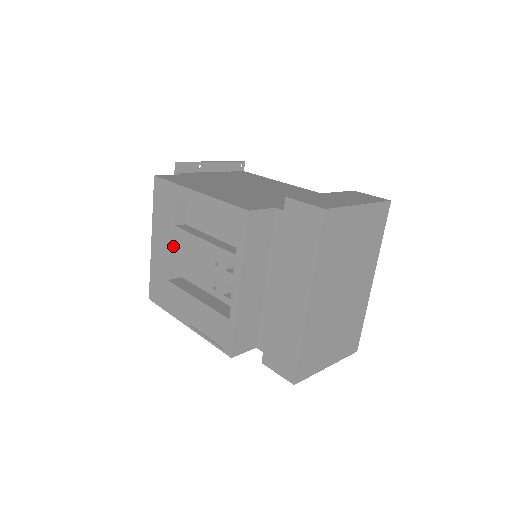
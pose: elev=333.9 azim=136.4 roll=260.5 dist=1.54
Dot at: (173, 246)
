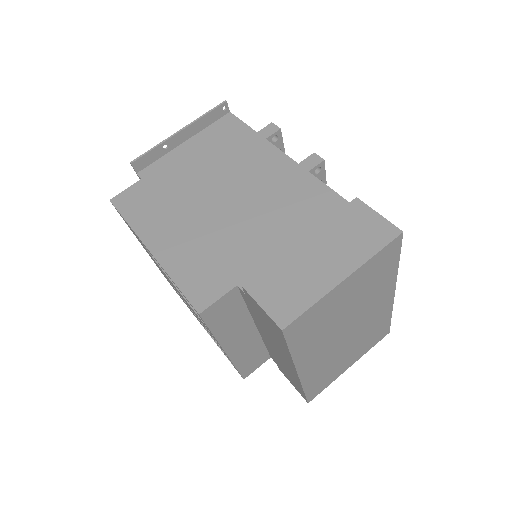
Dot at: occluded
